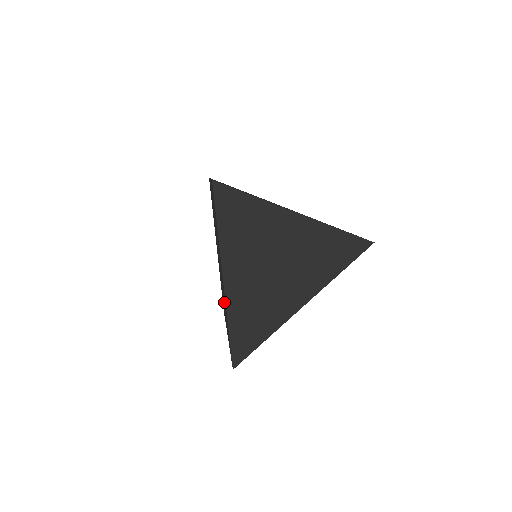
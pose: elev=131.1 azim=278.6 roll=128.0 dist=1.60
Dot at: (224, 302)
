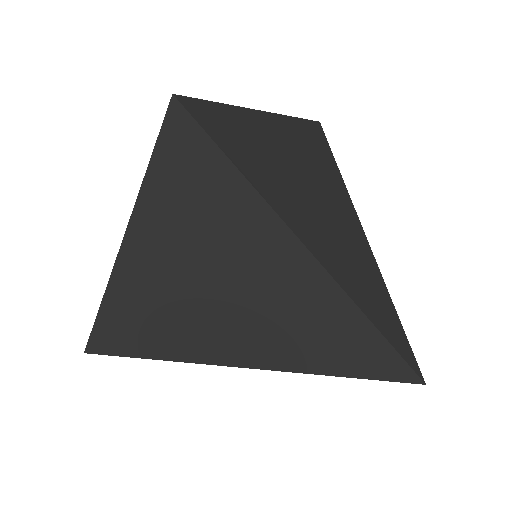
Dot at: occluded
